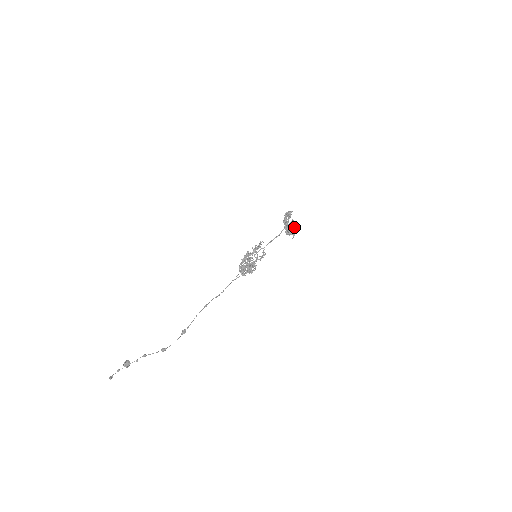
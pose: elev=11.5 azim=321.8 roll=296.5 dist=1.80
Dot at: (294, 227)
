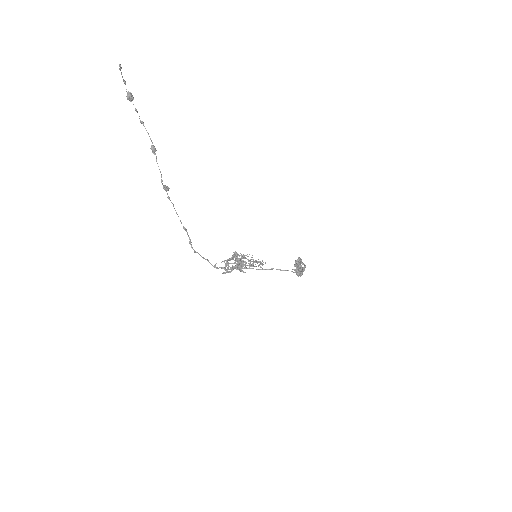
Dot at: (305, 267)
